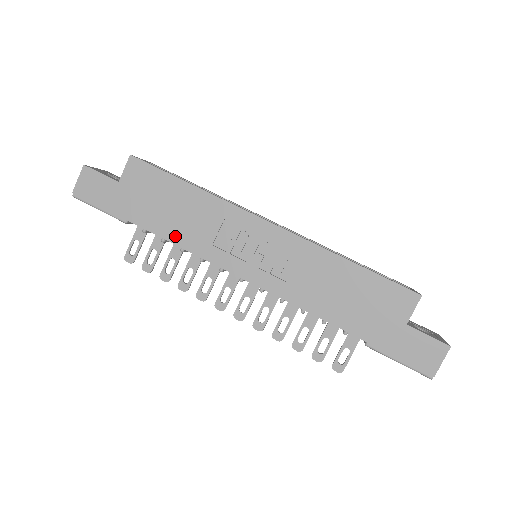
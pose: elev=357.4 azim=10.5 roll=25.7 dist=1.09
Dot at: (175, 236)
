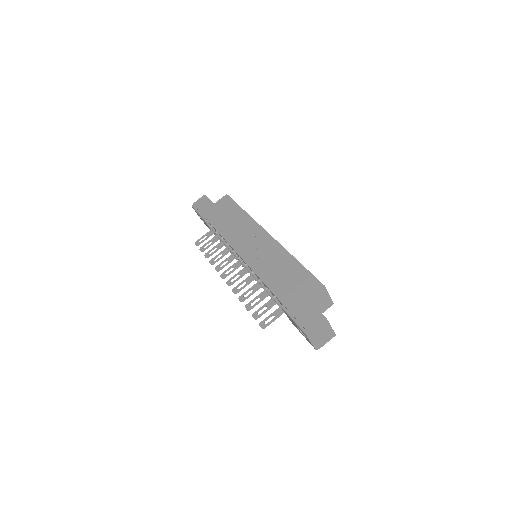
Dot at: (222, 230)
